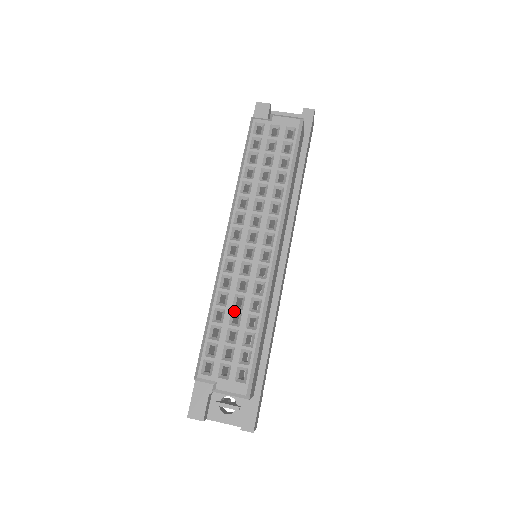
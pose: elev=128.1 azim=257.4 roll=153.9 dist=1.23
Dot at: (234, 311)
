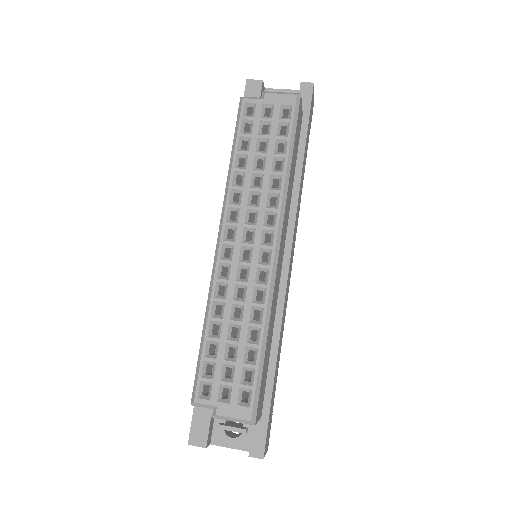
Dot at: (232, 323)
